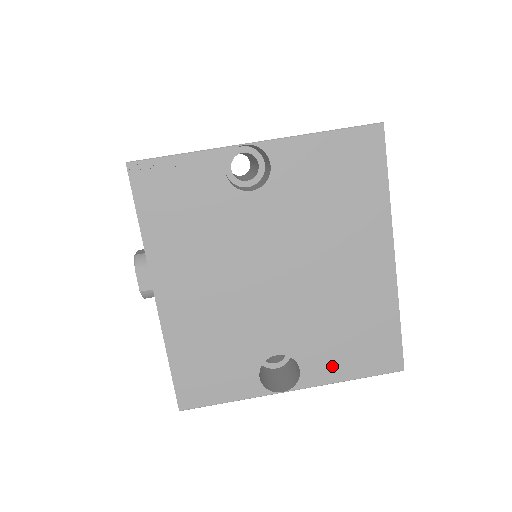
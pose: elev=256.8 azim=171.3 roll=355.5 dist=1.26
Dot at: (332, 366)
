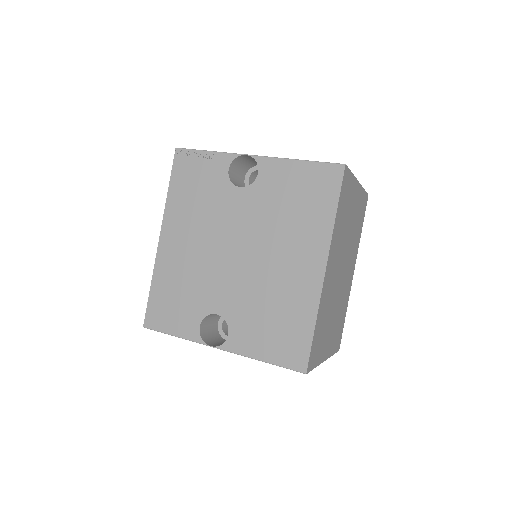
Dot at: (252, 342)
